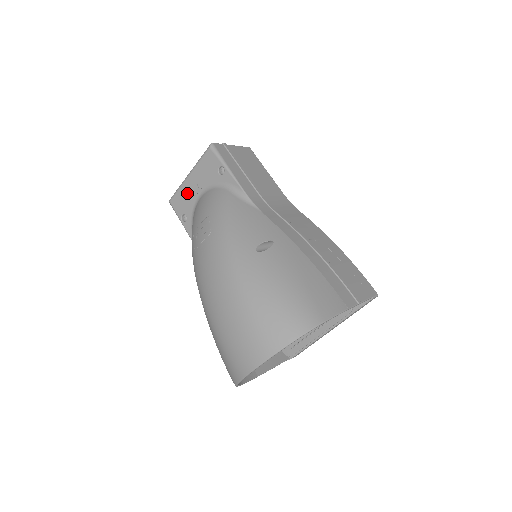
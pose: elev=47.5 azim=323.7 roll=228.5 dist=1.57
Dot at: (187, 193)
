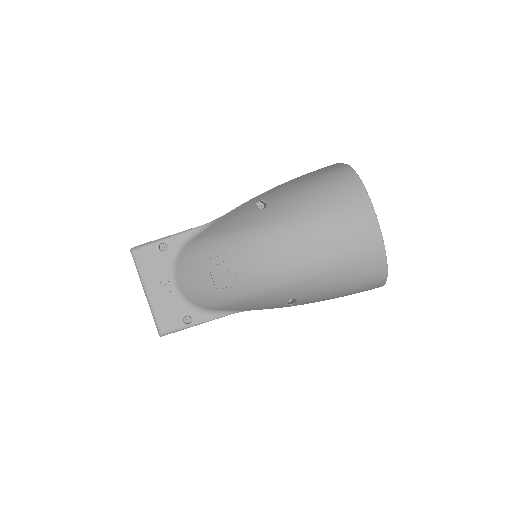
Dot at: (164, 303)
